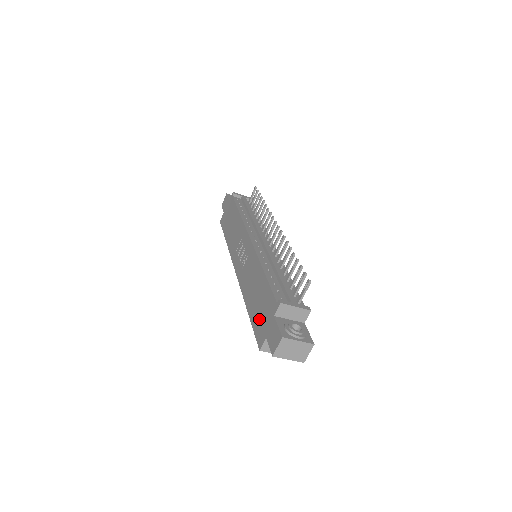
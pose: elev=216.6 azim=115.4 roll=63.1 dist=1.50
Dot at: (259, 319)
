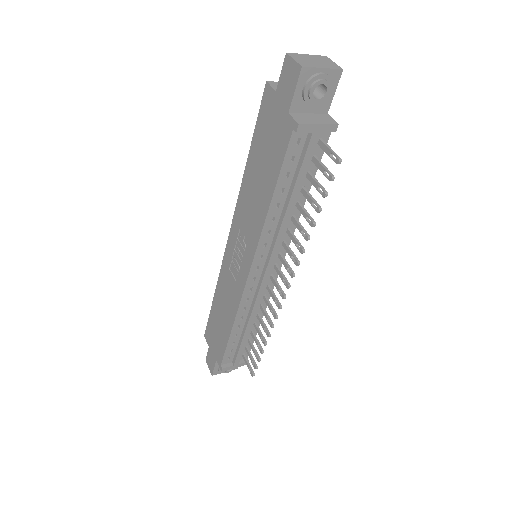
Dot at: (212, 331)
